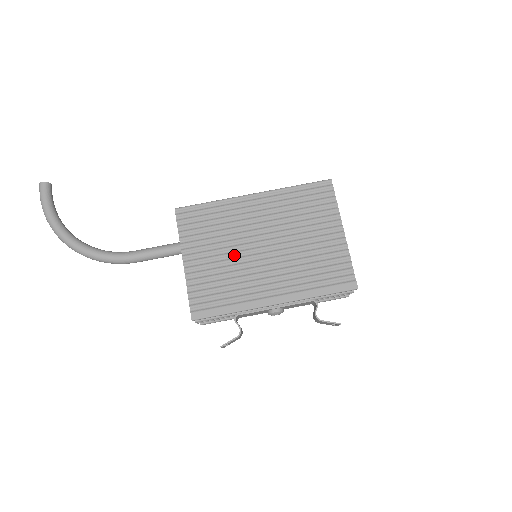
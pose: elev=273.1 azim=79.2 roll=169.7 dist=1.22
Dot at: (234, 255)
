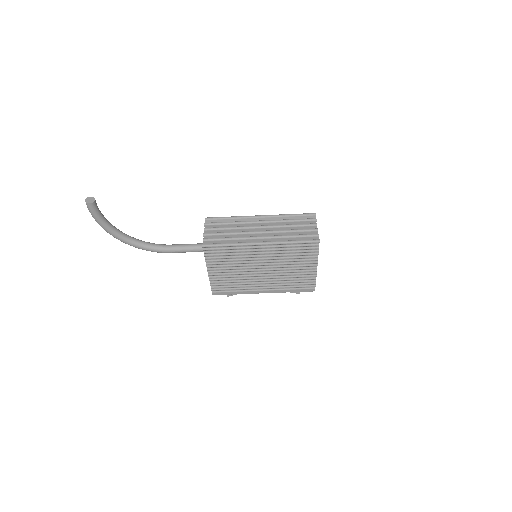
Dot at: (242, 272)
